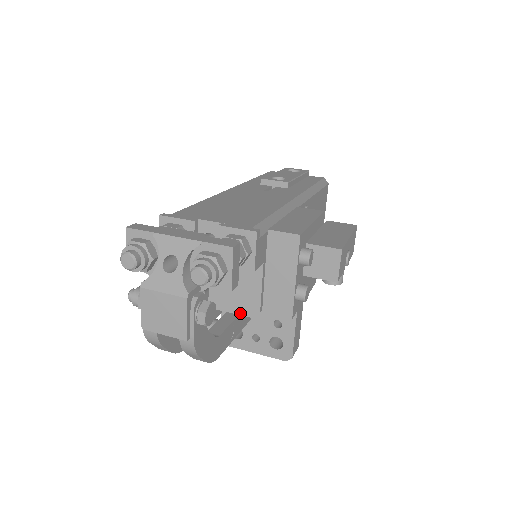
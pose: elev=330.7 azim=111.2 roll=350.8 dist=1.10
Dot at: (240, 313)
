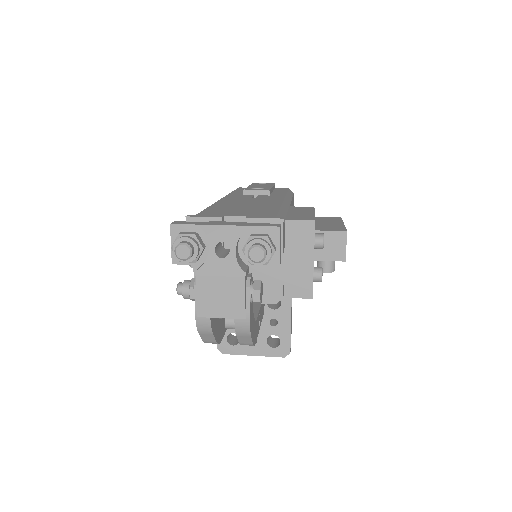
Dot at: (264, 302)
